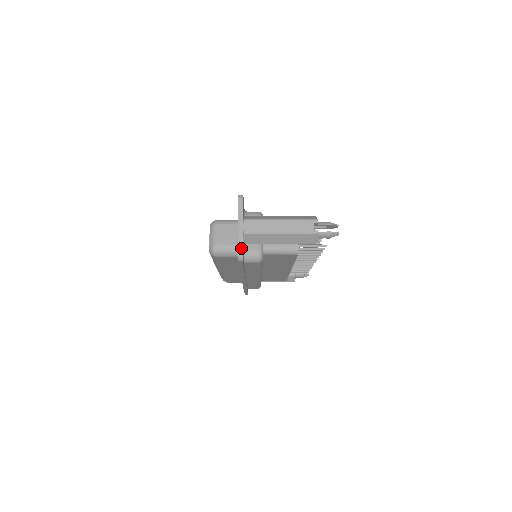
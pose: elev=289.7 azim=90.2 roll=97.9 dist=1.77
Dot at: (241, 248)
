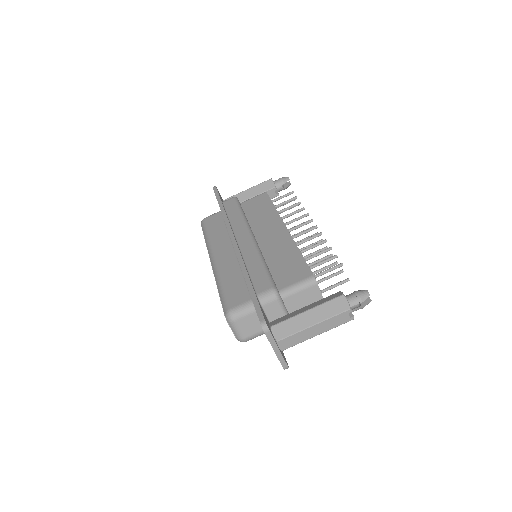
Dot at: (285, 365)
